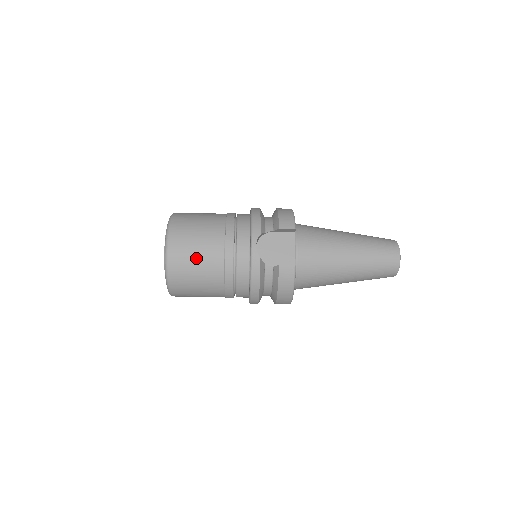
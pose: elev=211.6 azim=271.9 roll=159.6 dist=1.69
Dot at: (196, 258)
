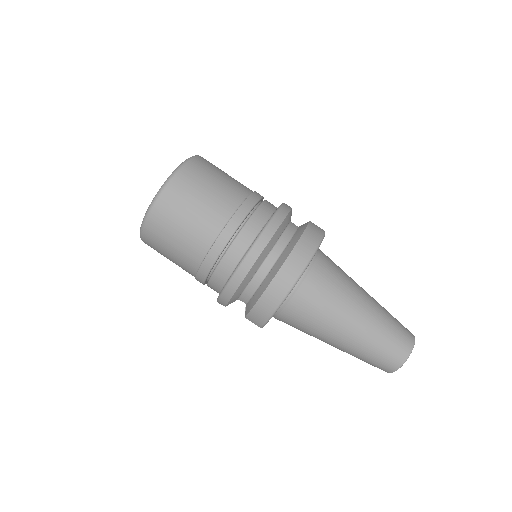
Dot at: (227, 174)
